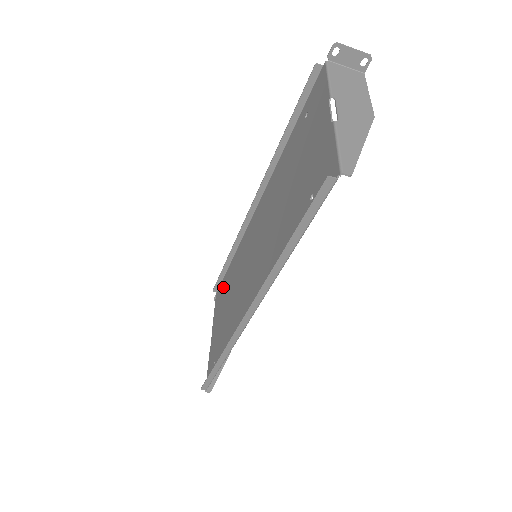
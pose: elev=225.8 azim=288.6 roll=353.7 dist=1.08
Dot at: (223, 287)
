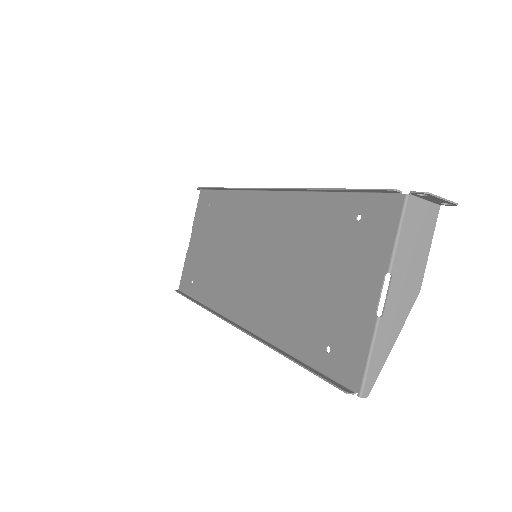
Dot at: (211, 204)
